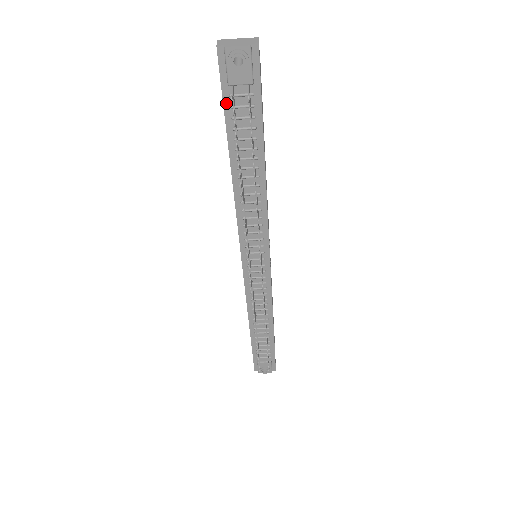
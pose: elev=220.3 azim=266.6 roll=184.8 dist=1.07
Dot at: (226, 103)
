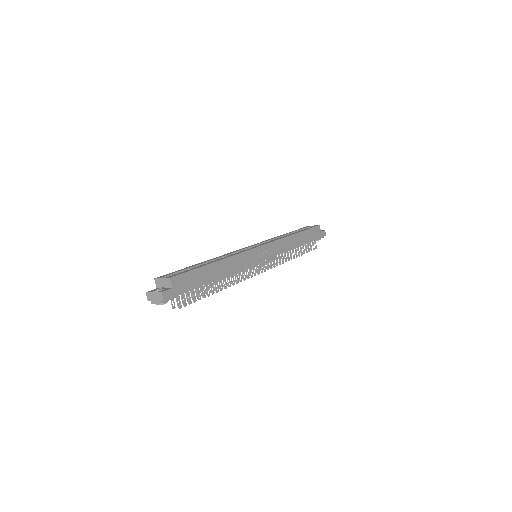
Dot at: occluded
